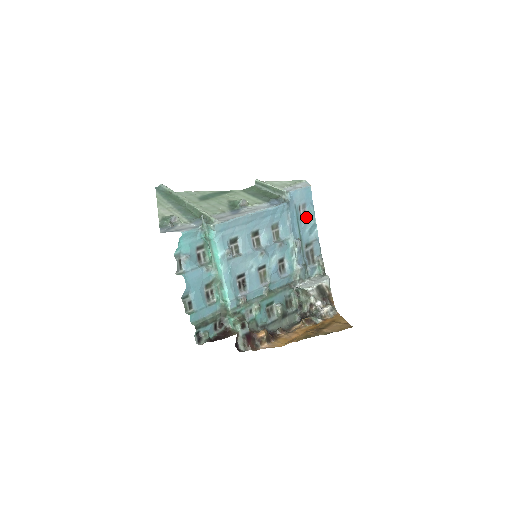
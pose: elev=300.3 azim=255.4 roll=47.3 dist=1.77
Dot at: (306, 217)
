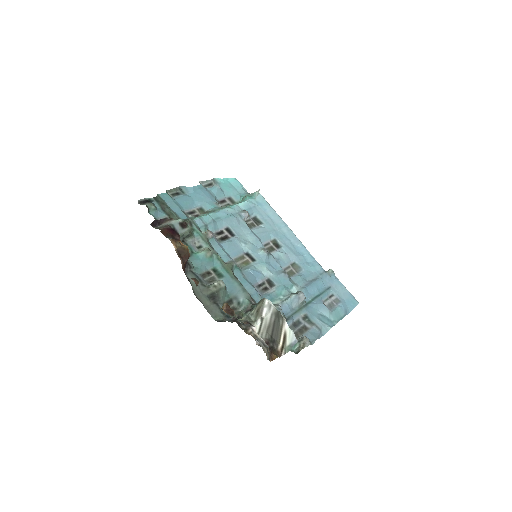
Dot at: (330, 309)
